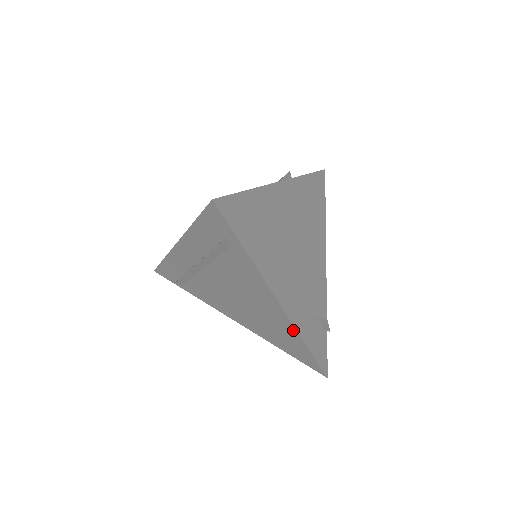
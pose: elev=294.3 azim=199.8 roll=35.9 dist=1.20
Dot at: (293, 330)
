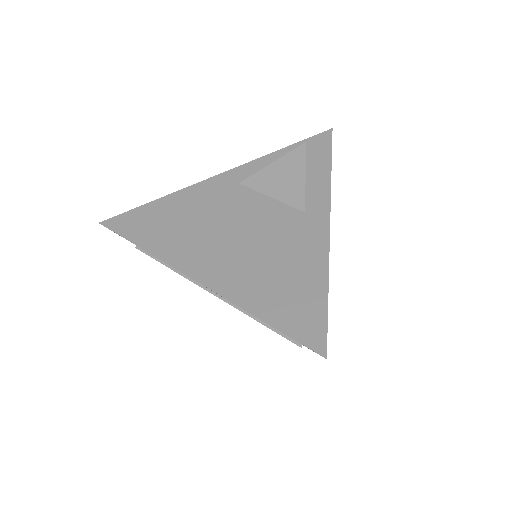
Dot at: occluded
